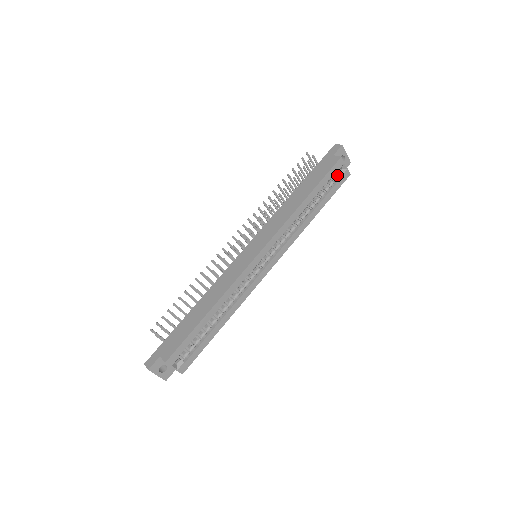
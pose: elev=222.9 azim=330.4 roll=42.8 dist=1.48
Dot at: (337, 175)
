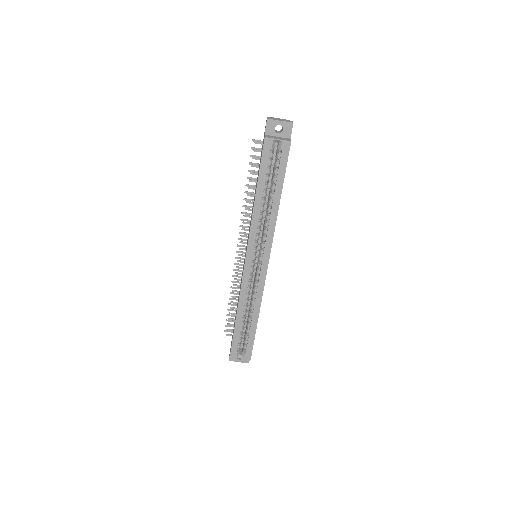
Dot at: (280, 150)
